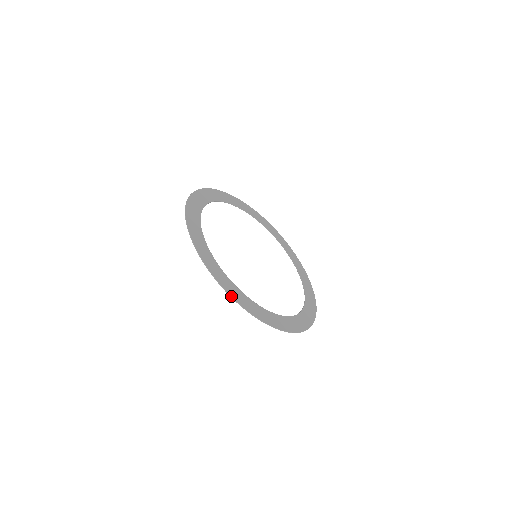
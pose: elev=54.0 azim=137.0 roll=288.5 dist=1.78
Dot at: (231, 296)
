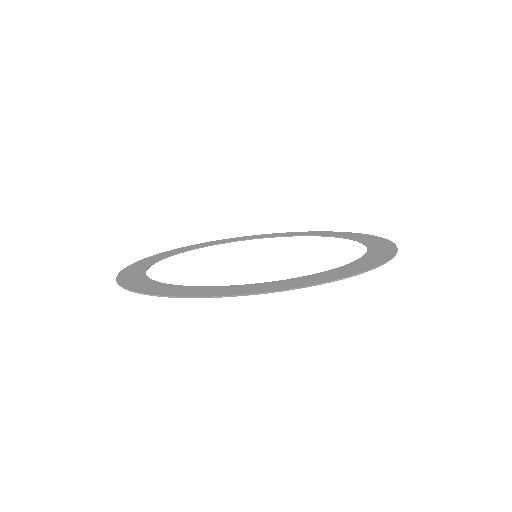
Dot at: (356, 274)
